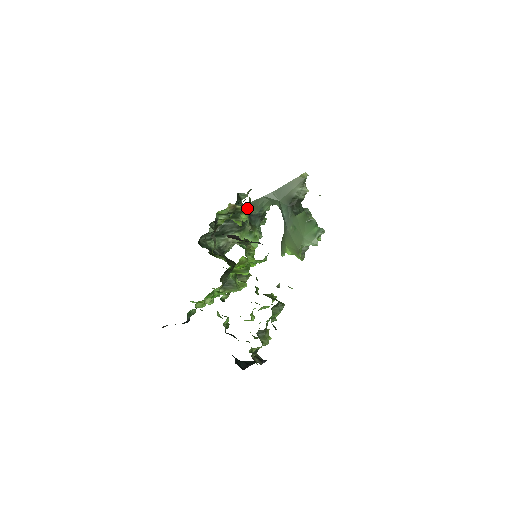
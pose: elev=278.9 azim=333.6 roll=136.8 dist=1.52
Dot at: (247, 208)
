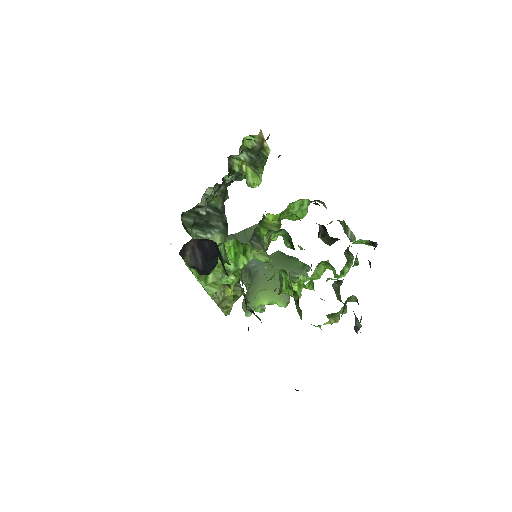
Dot at: occluded
